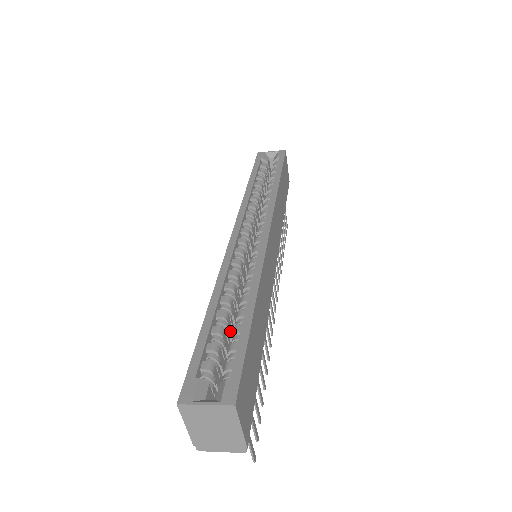
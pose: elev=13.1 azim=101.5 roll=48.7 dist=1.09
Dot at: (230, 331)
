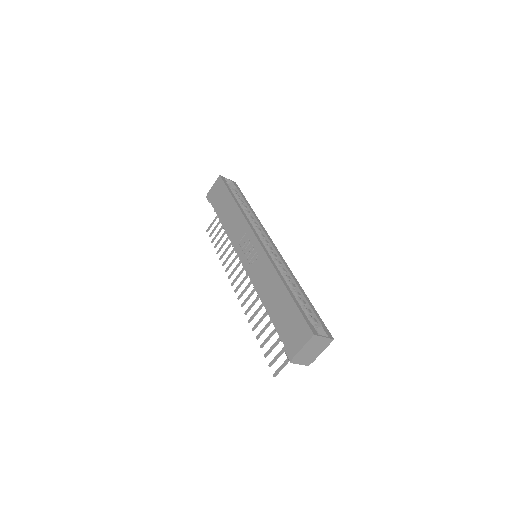
Dot at: occluded
